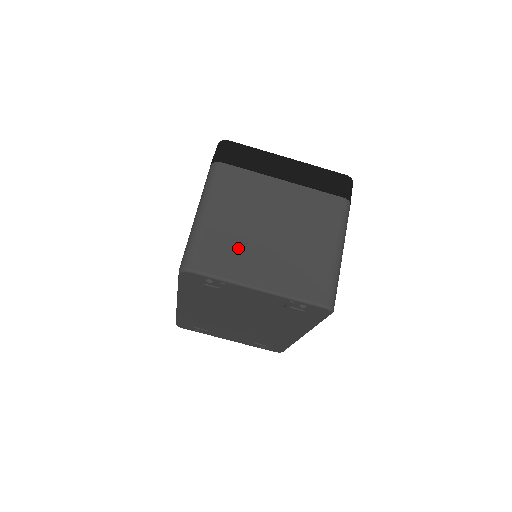
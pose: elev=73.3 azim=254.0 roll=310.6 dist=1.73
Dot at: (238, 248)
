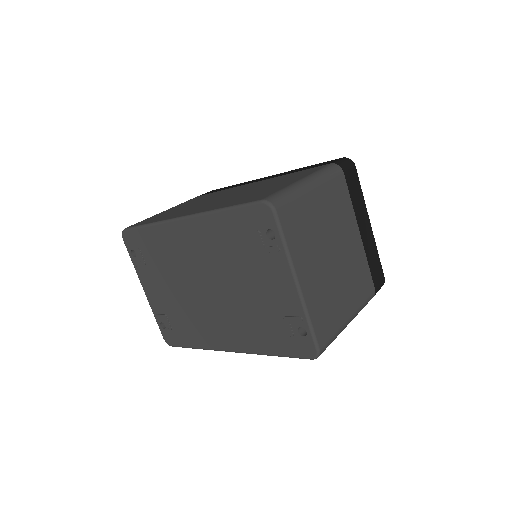
Dot at: (310, 238)
